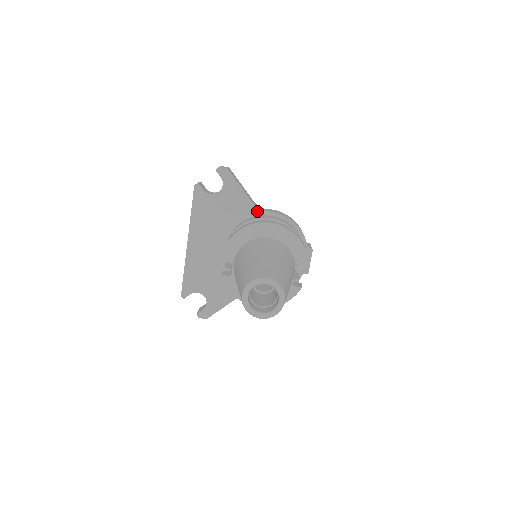
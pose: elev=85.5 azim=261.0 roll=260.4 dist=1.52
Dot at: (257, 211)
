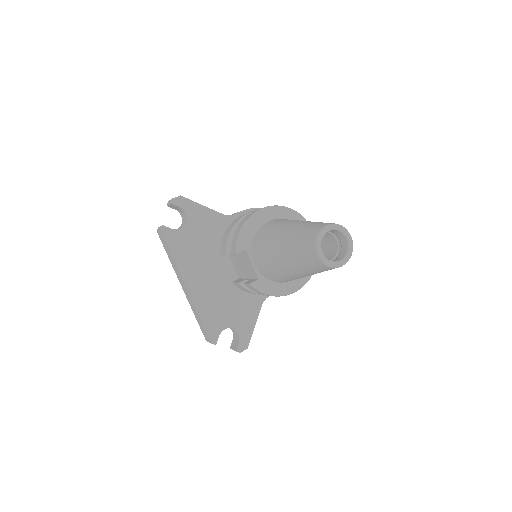
Dot at: (229, 218)
